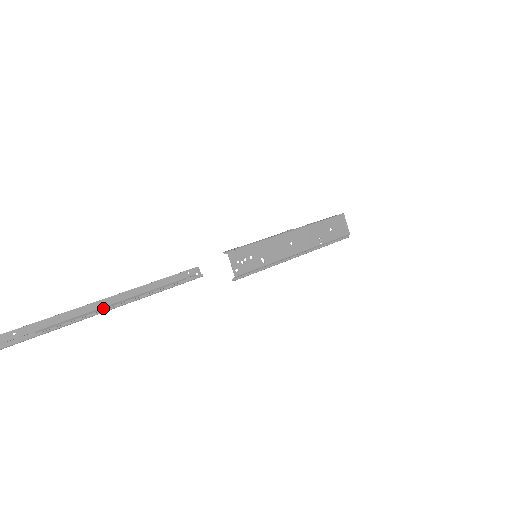
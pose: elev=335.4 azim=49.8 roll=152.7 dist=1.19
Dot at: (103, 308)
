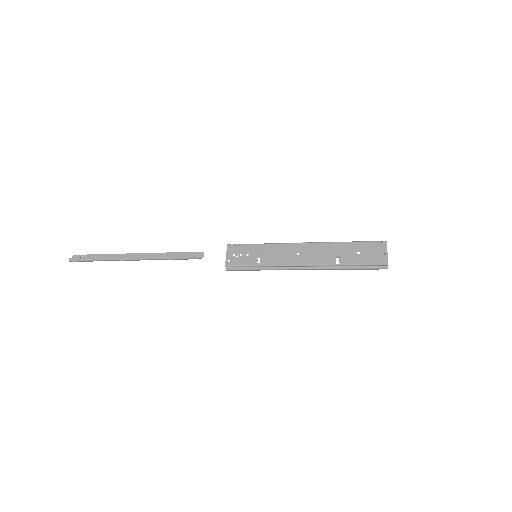
Dot at: (128, 258)
